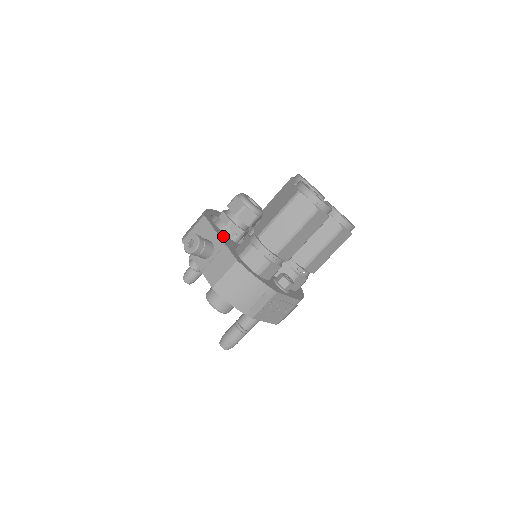
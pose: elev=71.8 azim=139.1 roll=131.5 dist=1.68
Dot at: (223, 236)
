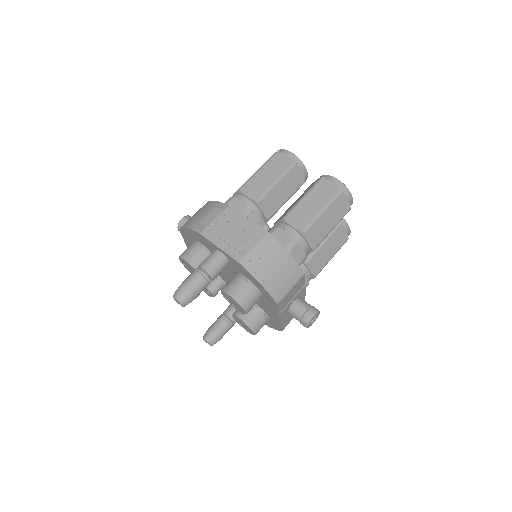
Dot at: occluded
